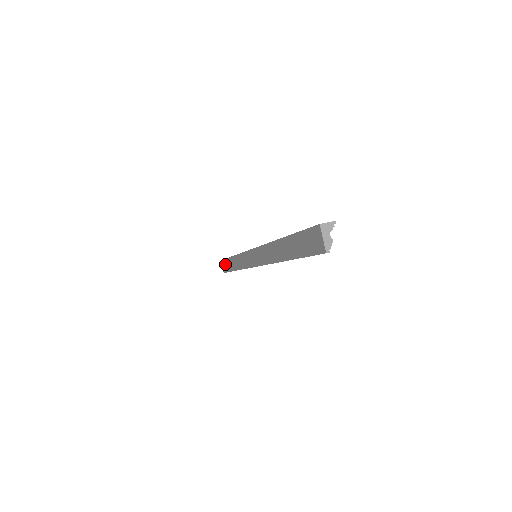
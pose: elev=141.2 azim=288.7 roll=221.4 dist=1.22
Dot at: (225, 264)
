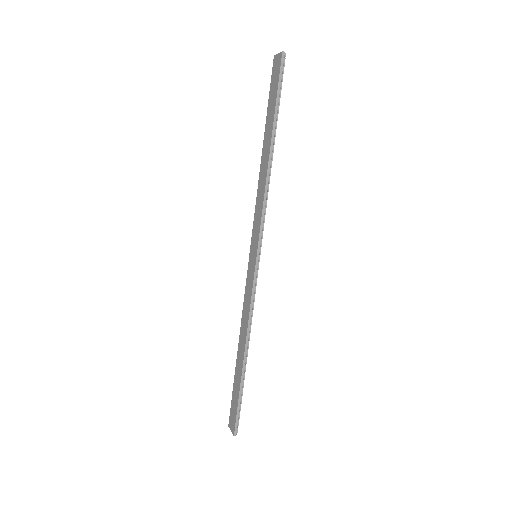
Dot at: (233, 405)
